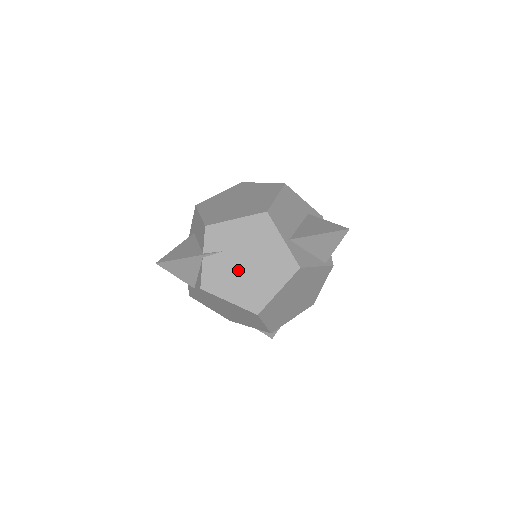
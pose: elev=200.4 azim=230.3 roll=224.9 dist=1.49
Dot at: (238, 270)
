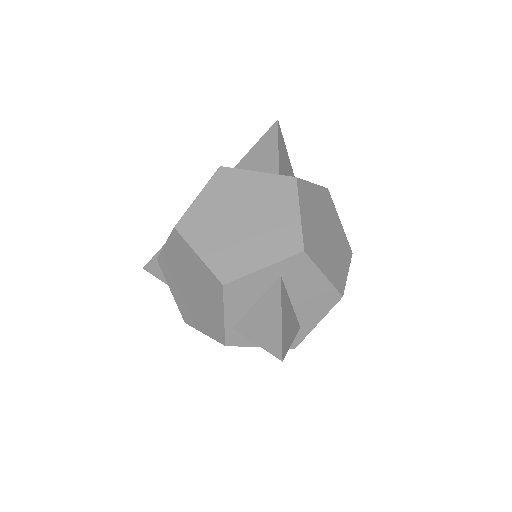
Dot at: occluded
